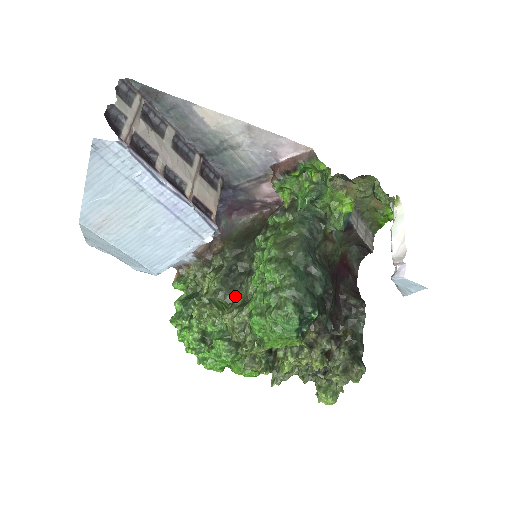
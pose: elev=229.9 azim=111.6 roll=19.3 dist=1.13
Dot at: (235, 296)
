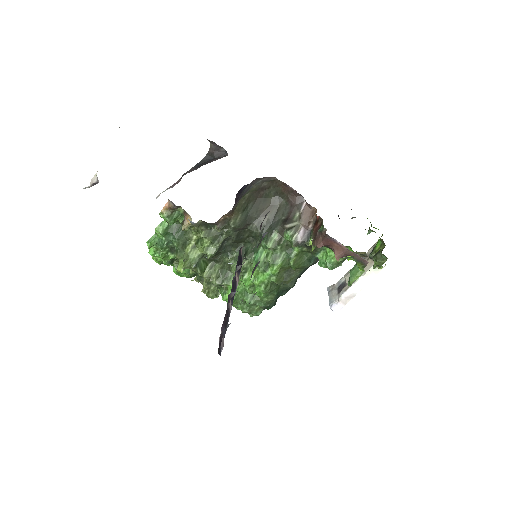
Dot at: (219, 262)
